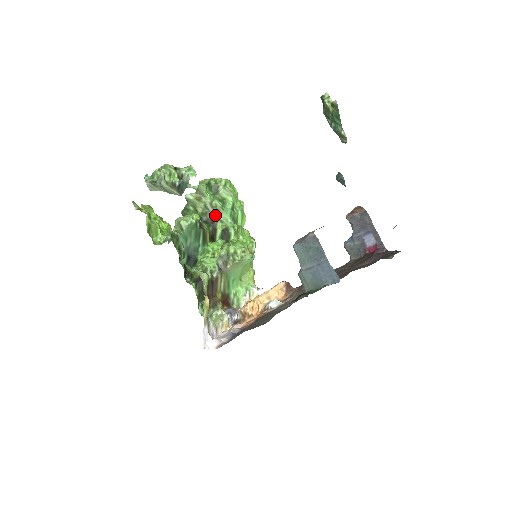
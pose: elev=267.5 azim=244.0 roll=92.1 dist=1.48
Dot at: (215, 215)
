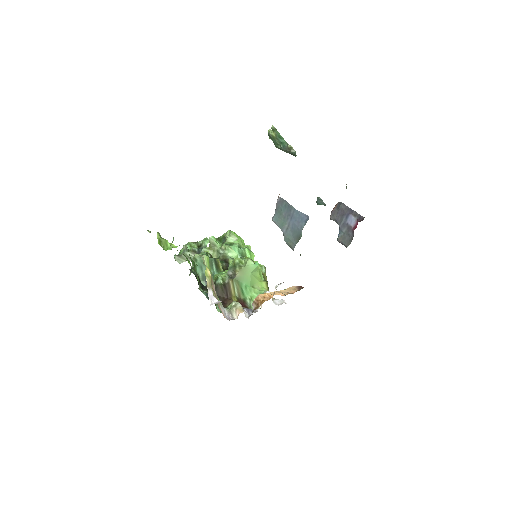
Dot at: (226, 255)
